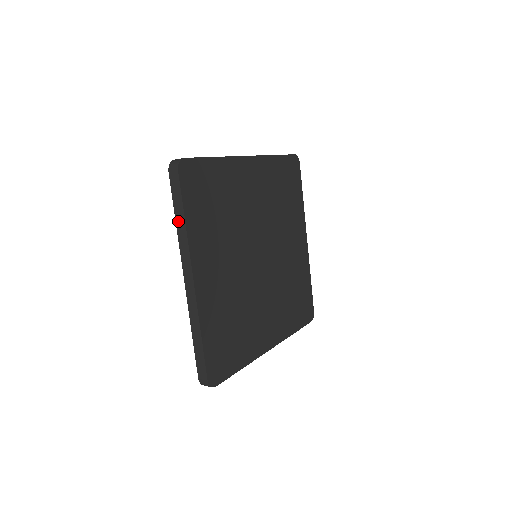
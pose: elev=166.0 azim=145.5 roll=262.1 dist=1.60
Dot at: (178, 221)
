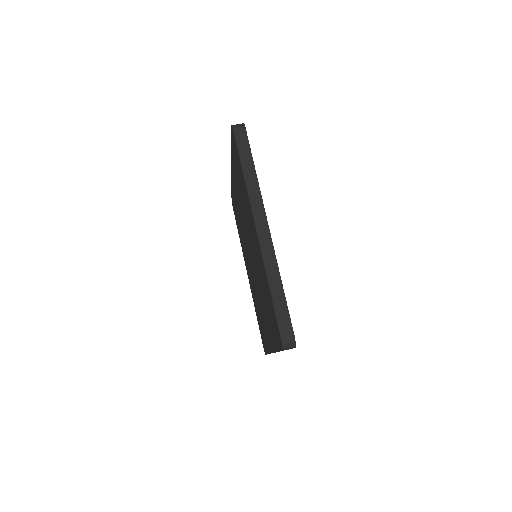
Dot at: (247, 173)
